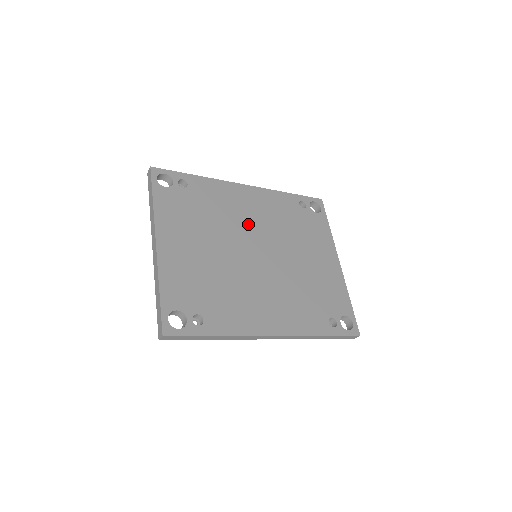
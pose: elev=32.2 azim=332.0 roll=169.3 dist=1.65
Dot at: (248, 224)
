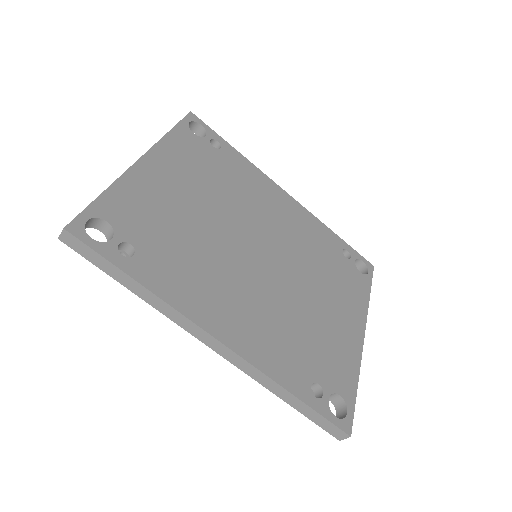
Dot at: (266, 221)
